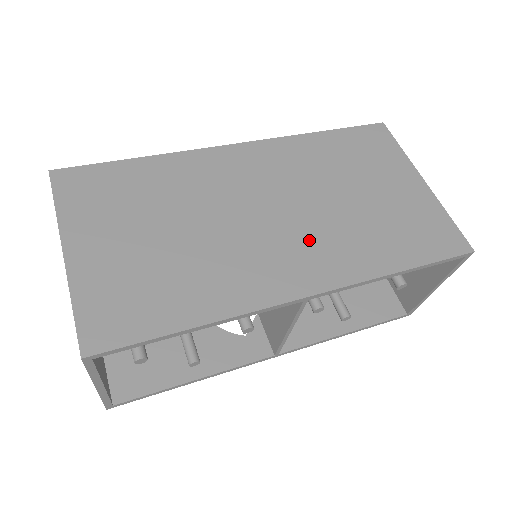
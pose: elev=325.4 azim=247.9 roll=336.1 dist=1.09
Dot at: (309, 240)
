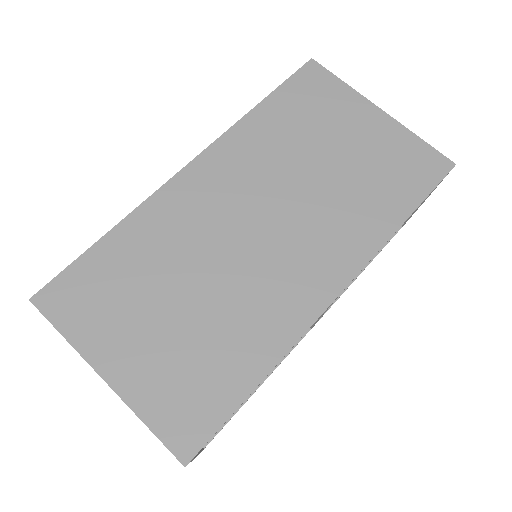
Dot at: (311, 236)
